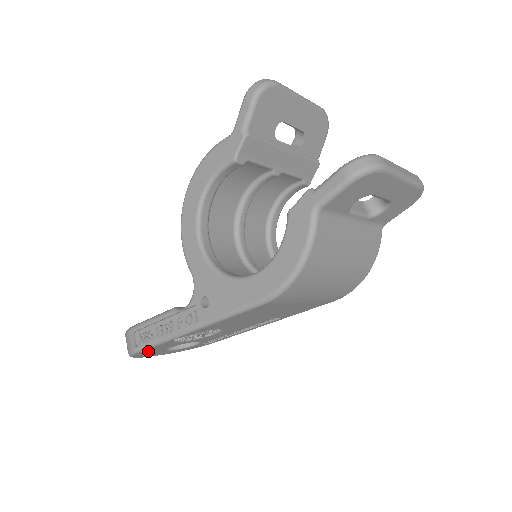
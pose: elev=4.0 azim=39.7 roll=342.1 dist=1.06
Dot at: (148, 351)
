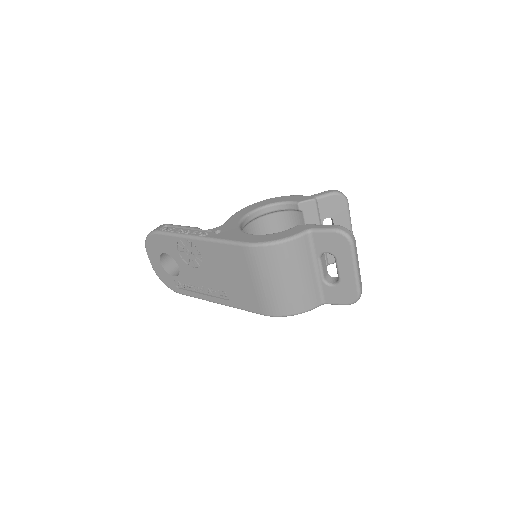
Dot at: (159, 240)
